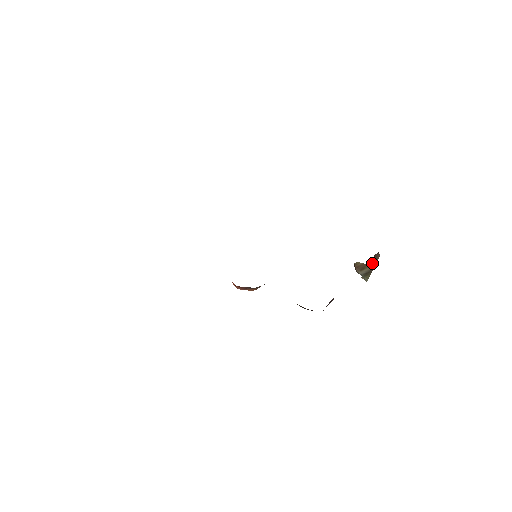
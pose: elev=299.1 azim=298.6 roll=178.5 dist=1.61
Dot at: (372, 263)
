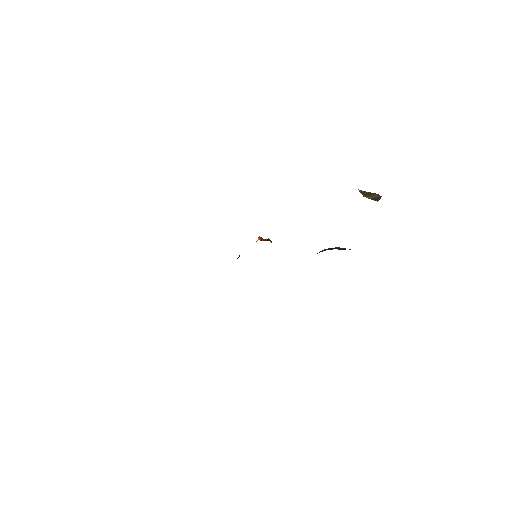
Dot at: (379, 195)
